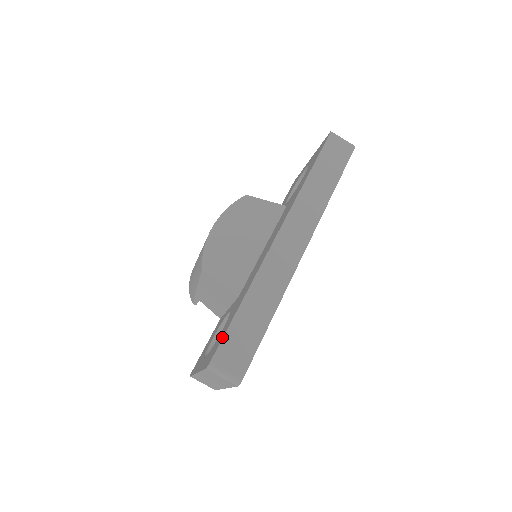
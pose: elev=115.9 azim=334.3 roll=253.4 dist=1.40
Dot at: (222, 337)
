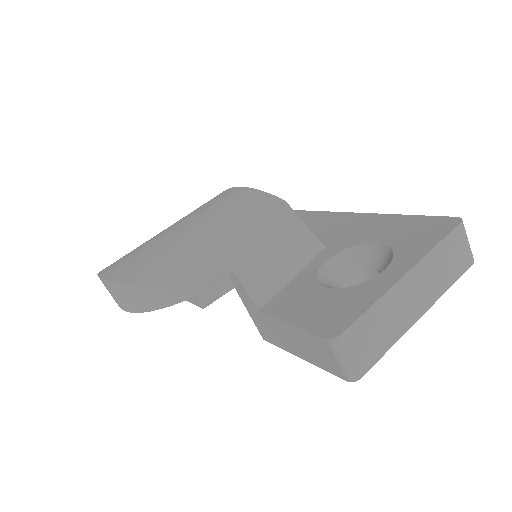
Dot at: (423, 217)
